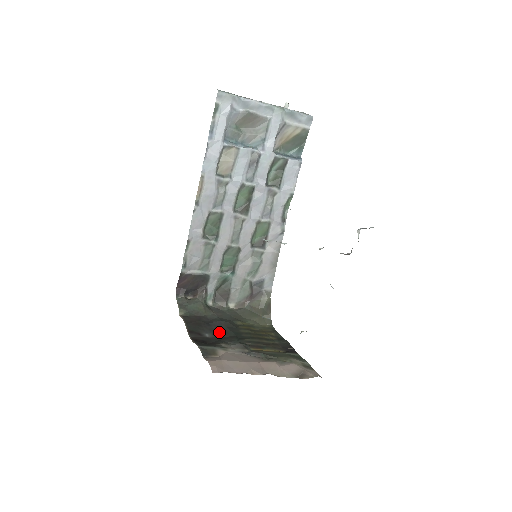
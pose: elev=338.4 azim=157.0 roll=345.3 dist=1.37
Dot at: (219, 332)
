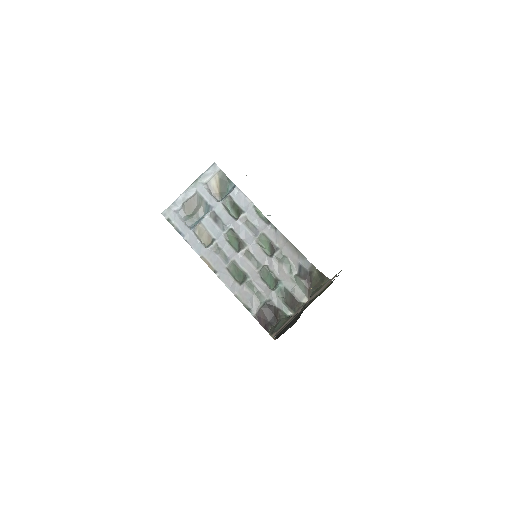
Dot at: (295, 320)
